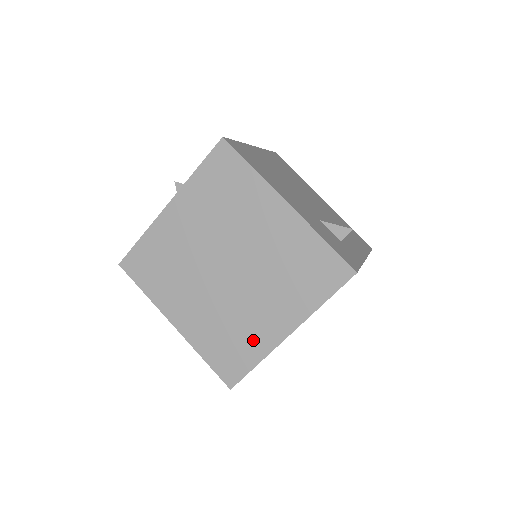
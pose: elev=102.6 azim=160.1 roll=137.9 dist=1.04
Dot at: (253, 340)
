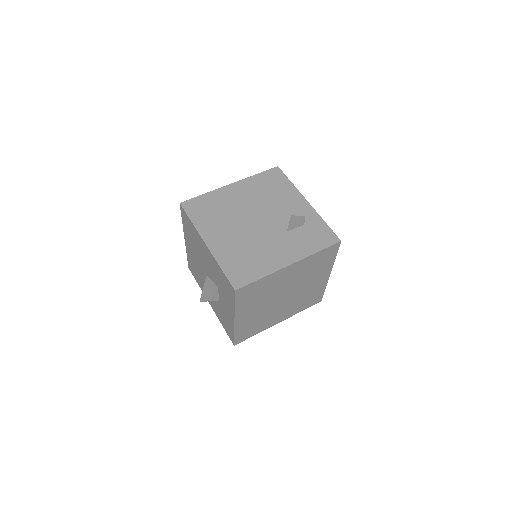
Dot at: (317, 290)
